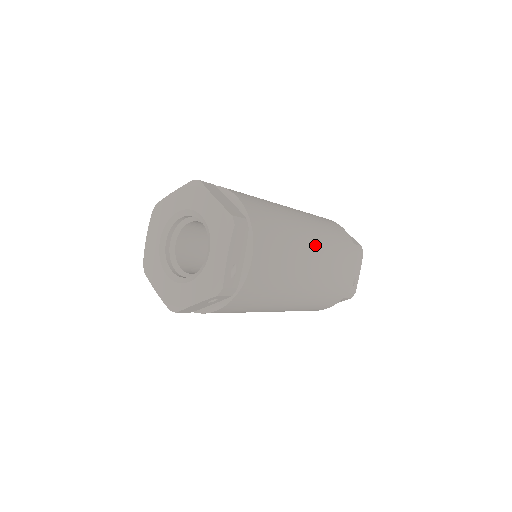
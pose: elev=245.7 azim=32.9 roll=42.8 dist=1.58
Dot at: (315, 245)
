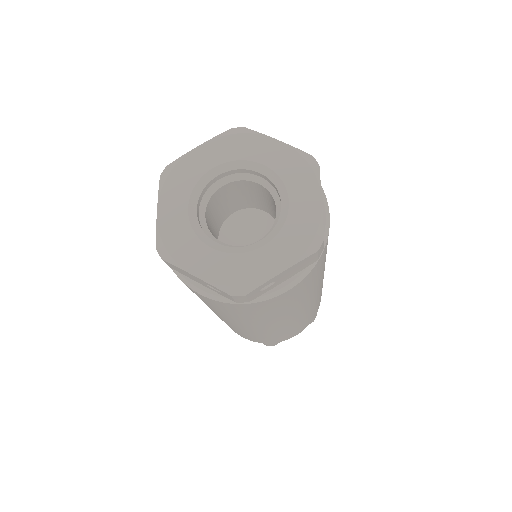
Dot at: (313, 300)
